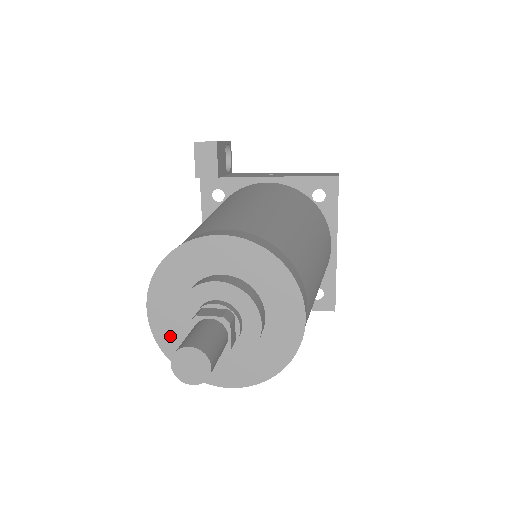
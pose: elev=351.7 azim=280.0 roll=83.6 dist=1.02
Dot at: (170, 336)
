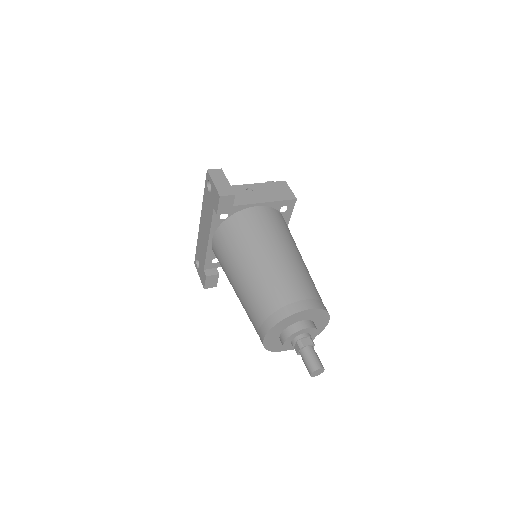
Dot at: (271, 343)
